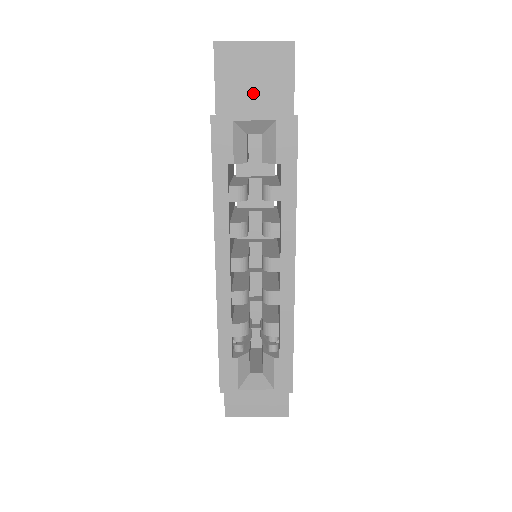
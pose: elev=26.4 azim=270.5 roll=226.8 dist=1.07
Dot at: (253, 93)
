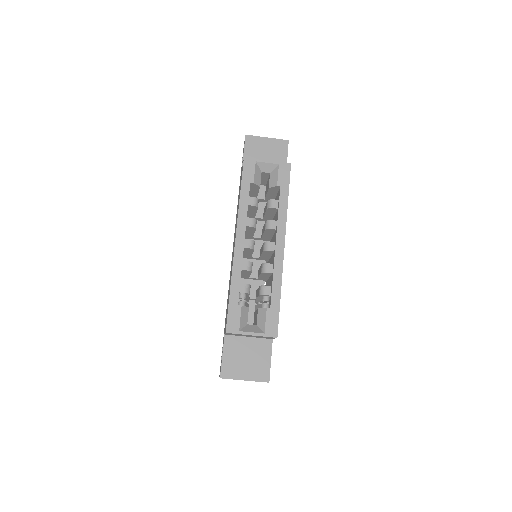
Dot at: occluded
